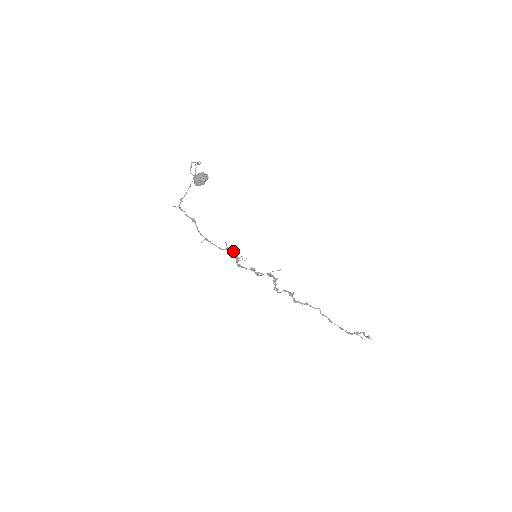
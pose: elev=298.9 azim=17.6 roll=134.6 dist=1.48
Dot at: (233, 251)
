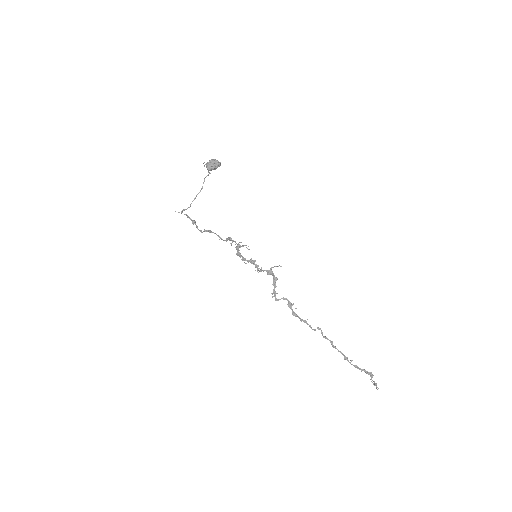
Dot at: occluded
